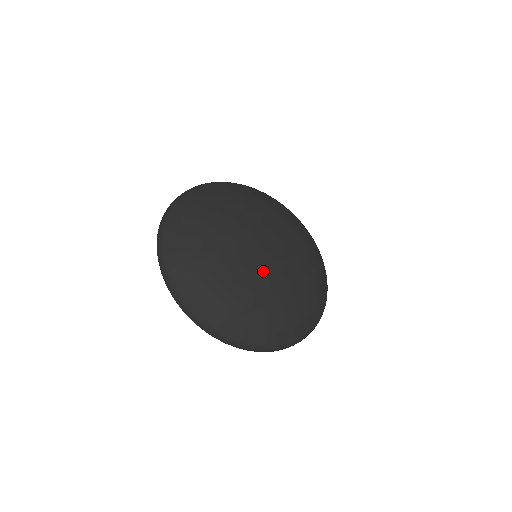
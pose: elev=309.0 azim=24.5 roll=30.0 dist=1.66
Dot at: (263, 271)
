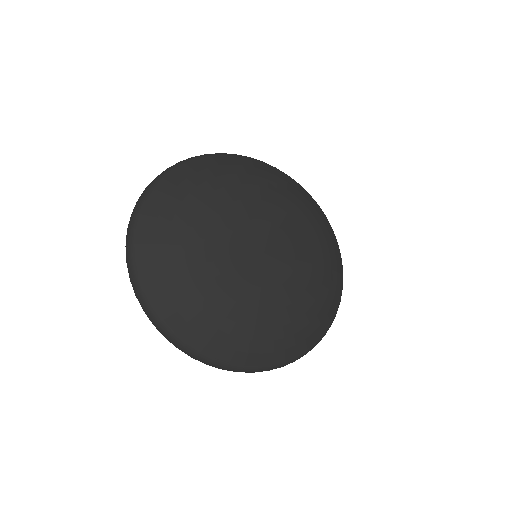
Dot at: (270, 280)
